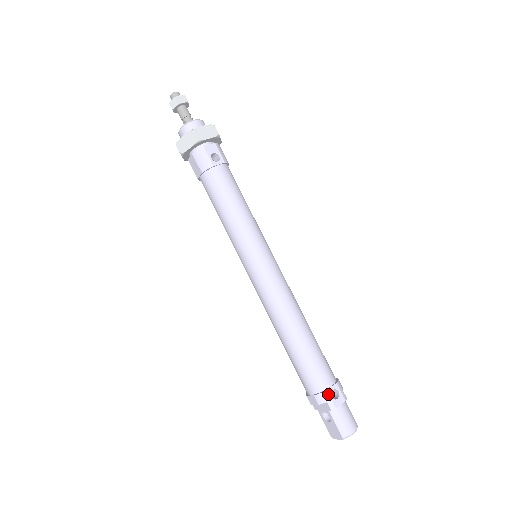
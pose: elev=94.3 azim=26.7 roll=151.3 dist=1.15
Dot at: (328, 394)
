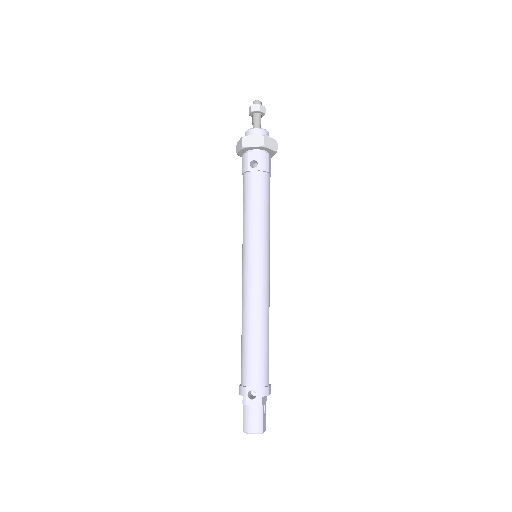
Dot at: (245, 391)
